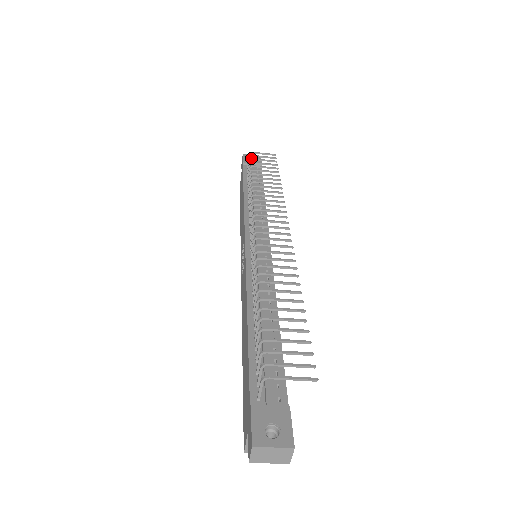
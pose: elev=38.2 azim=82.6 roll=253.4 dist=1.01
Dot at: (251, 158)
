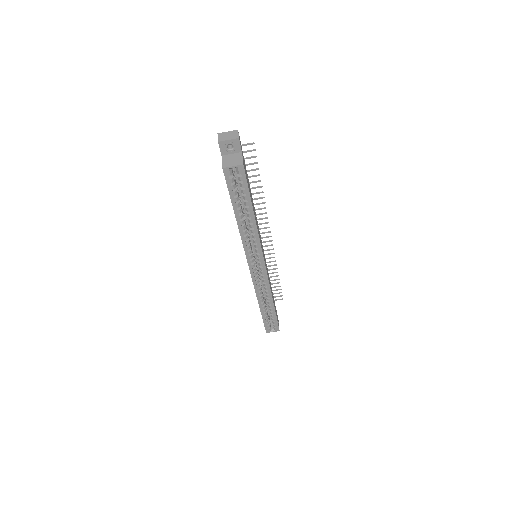
Dot at: occluded
